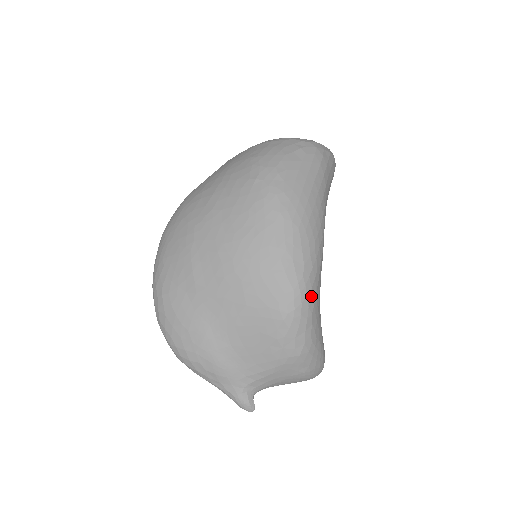
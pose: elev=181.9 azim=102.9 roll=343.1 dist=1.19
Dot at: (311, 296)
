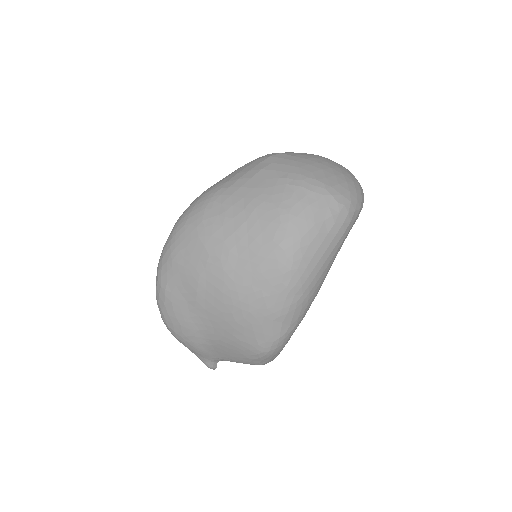
Dot at: (286, 342)
